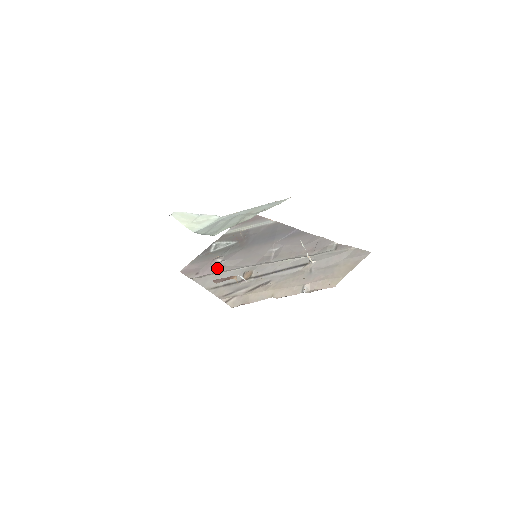
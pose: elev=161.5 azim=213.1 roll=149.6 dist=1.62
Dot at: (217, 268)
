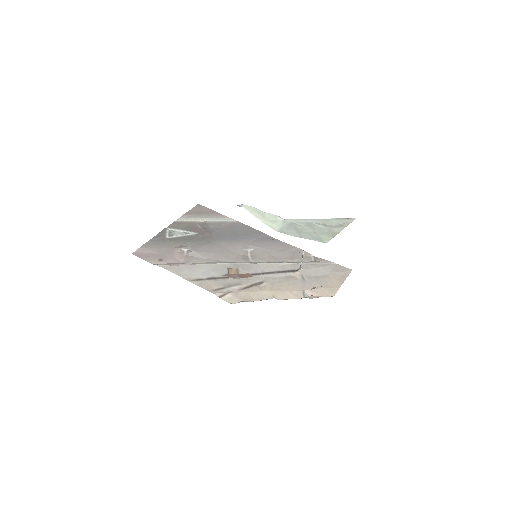
Dot at: (185, 258)
